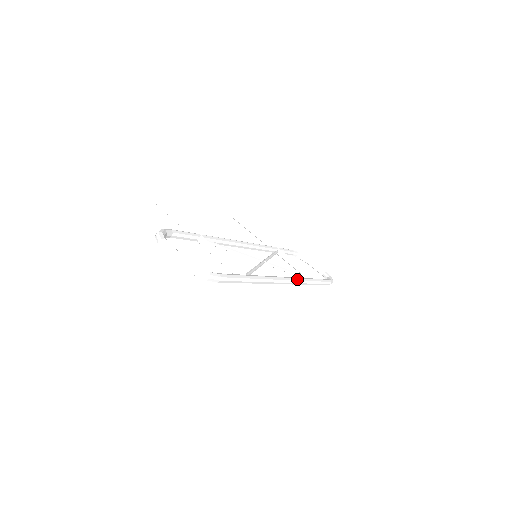
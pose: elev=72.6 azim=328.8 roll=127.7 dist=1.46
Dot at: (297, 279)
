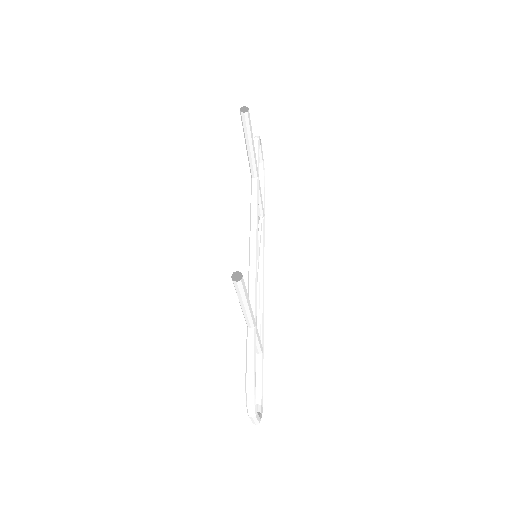
Dot at: occluded
